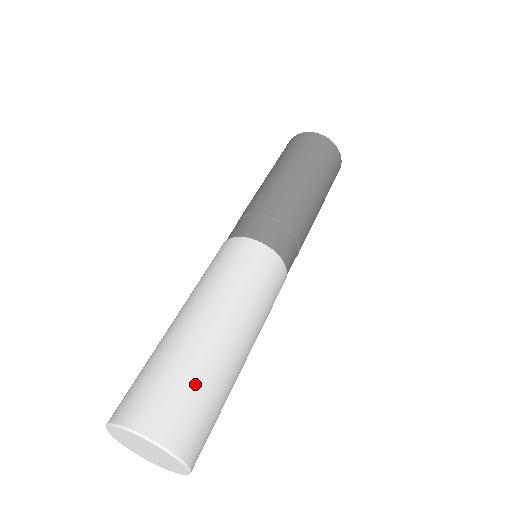
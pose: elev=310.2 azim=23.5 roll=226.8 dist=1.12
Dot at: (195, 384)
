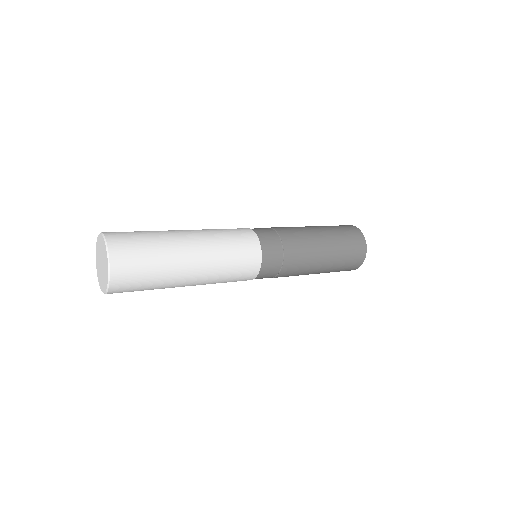
Dot at: occluded
